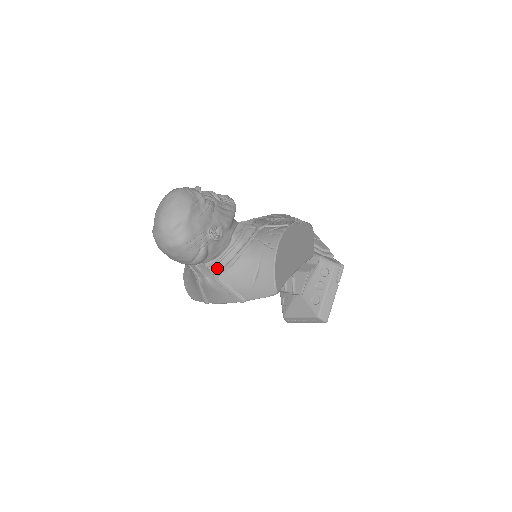
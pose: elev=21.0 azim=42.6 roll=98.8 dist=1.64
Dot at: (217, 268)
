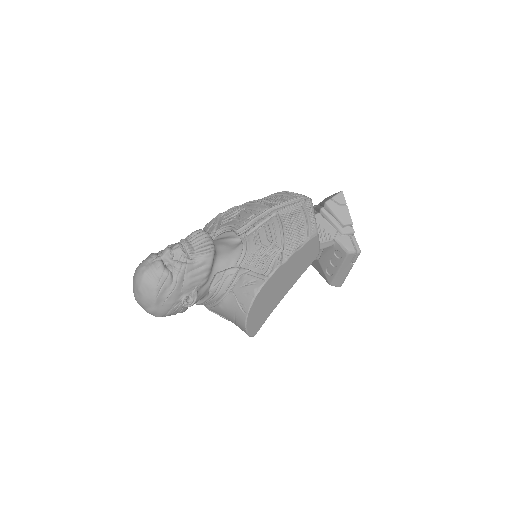
Dot at: occluded
